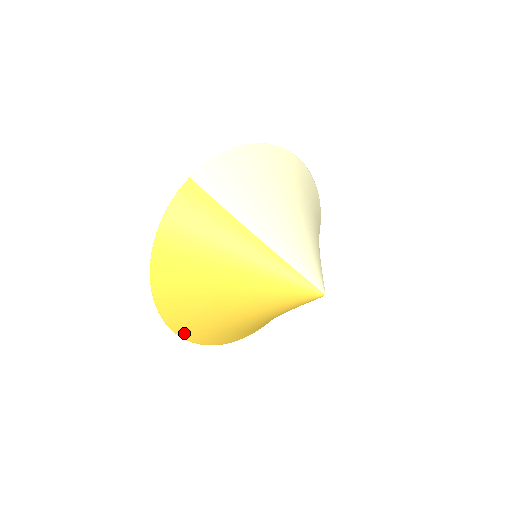
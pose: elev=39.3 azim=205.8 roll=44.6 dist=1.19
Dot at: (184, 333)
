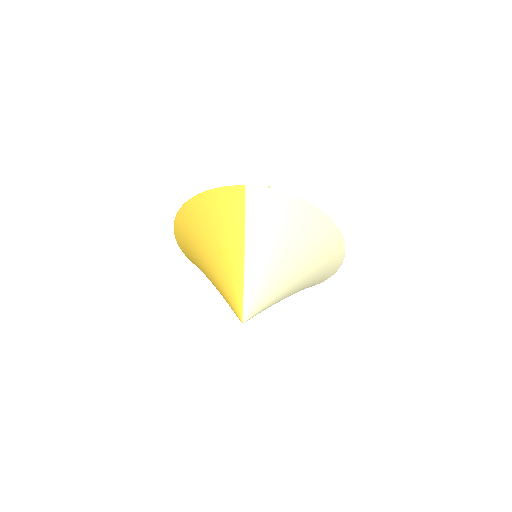
Dot at: (181, 247)
